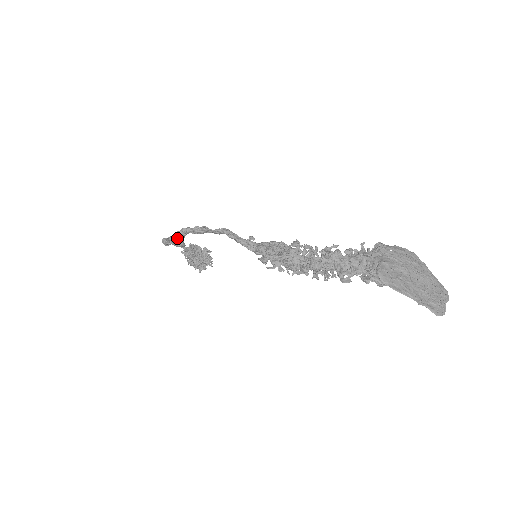
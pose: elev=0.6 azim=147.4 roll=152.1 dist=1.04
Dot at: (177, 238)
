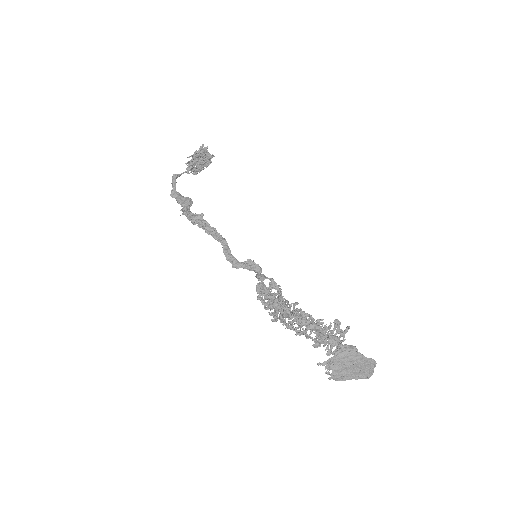
Dot at: occluded
